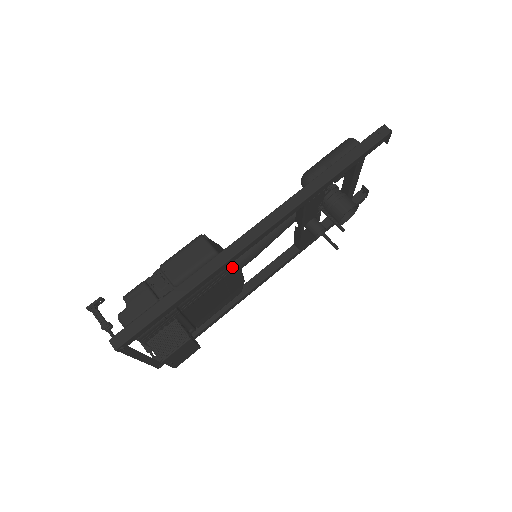
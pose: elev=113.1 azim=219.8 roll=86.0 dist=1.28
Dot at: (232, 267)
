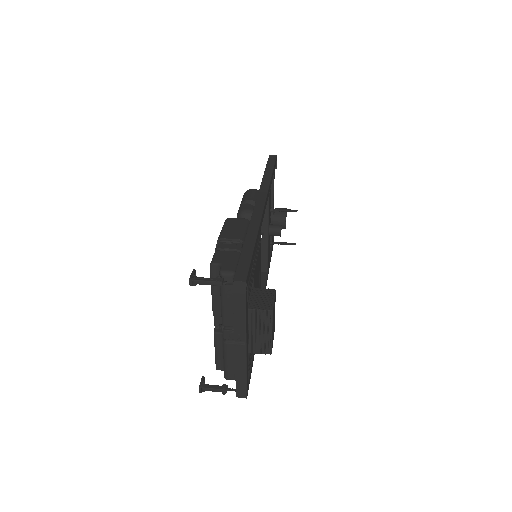
Dot at: (260, 236)
